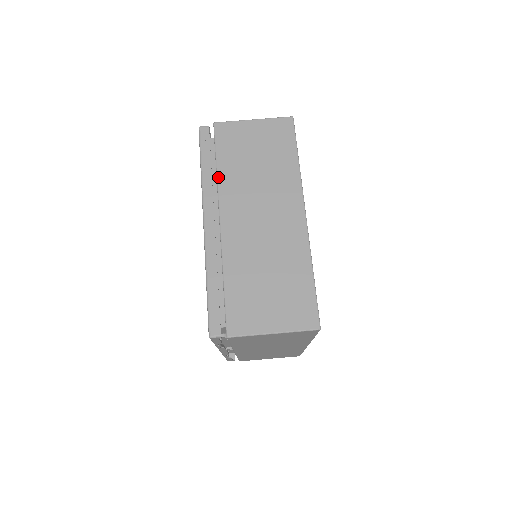
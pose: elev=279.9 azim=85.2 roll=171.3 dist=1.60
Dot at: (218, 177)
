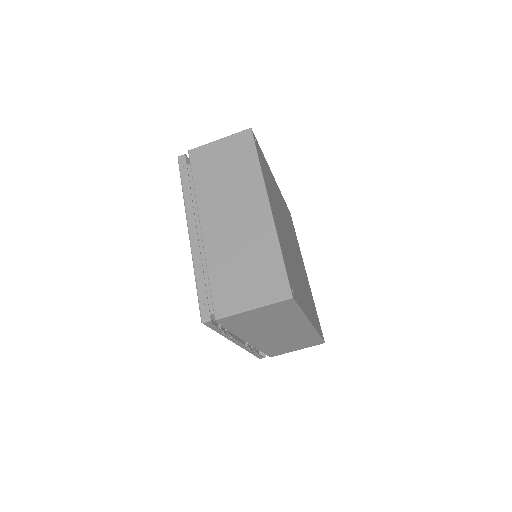
Dot at: (196, 192)
